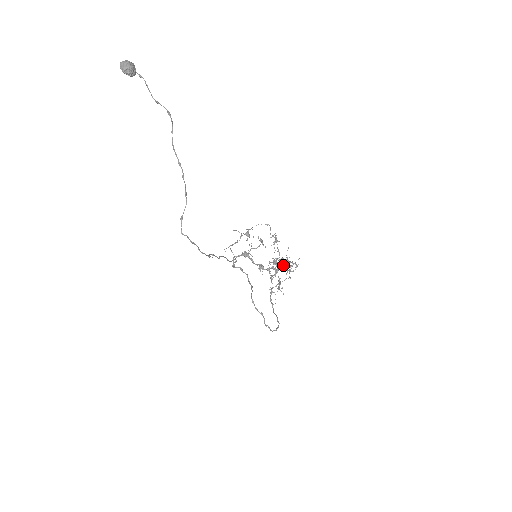
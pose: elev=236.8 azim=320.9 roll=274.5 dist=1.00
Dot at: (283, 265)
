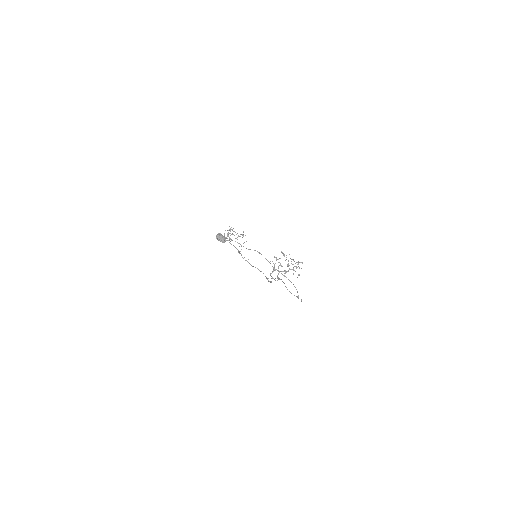
Dot at: (293, 264)
